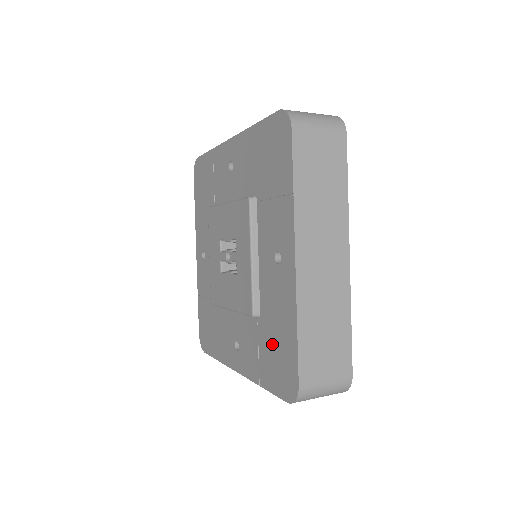
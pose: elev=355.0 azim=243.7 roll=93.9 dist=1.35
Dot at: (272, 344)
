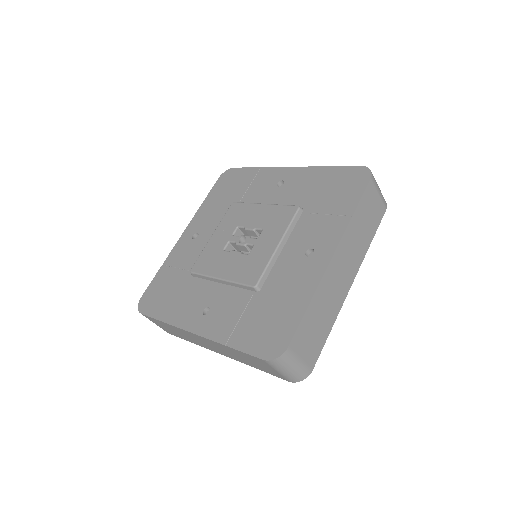
Dot at: (266, 313)
